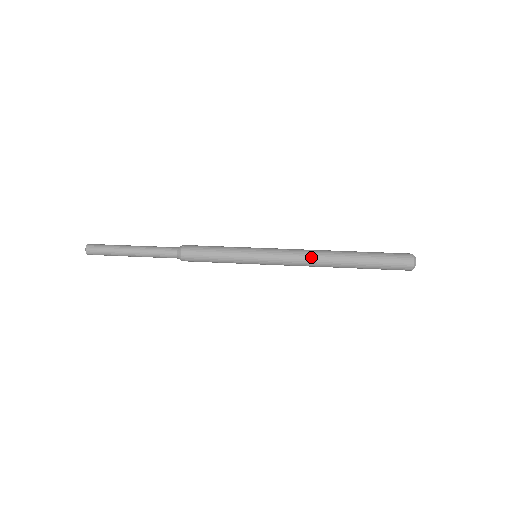
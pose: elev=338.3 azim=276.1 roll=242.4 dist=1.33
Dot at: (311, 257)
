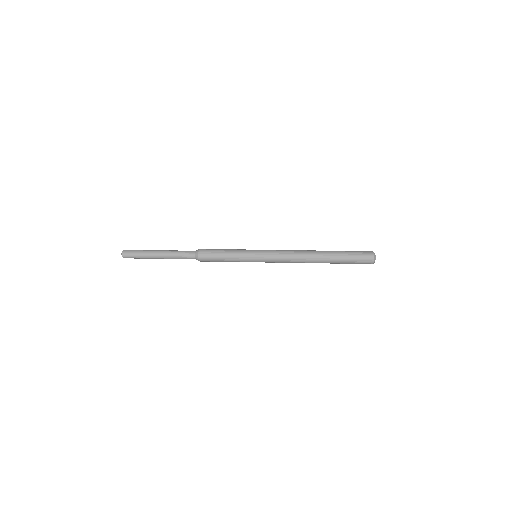
Dot at: (298, 259)
